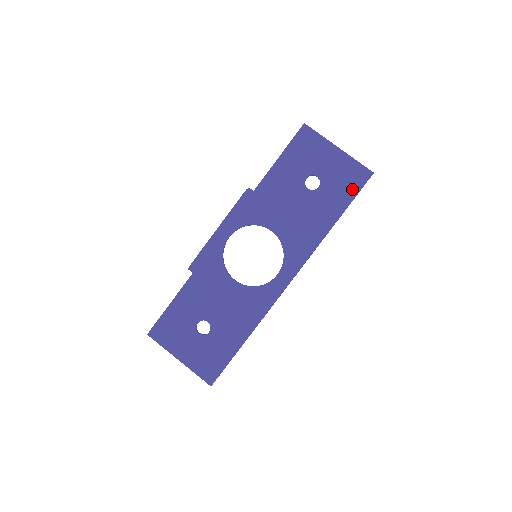
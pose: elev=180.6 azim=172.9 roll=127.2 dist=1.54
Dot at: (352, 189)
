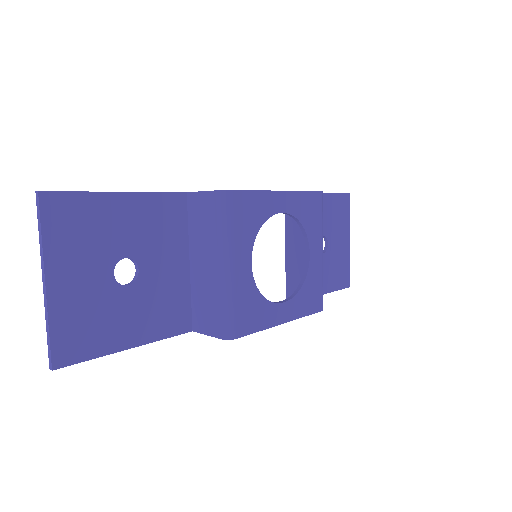
Dot at: (335, 283)
